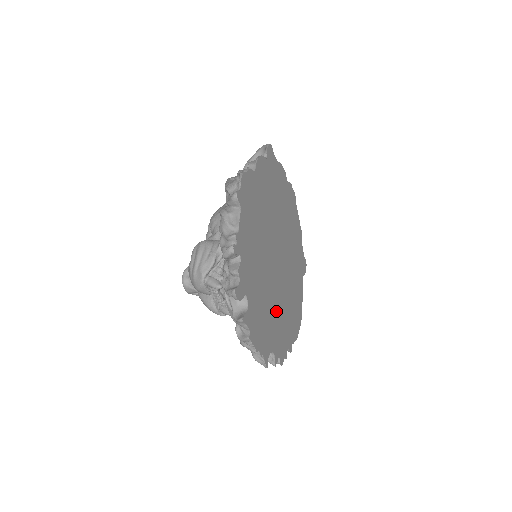
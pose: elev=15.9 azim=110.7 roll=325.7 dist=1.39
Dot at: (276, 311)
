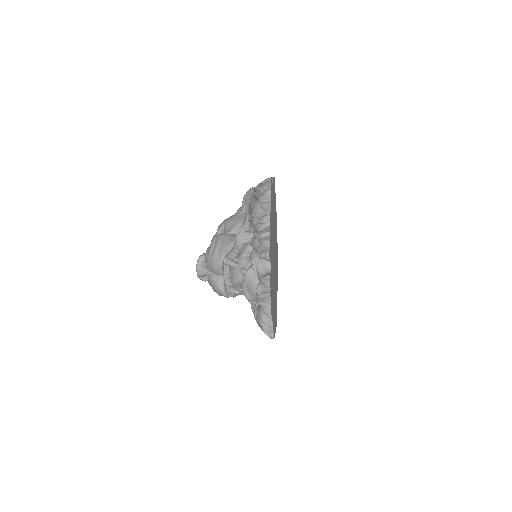
Dot at: occluded
